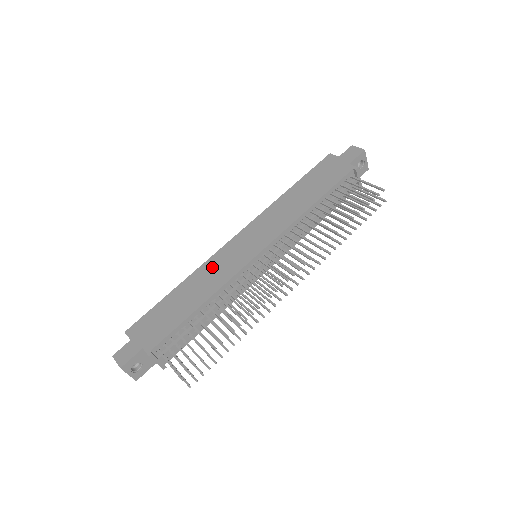
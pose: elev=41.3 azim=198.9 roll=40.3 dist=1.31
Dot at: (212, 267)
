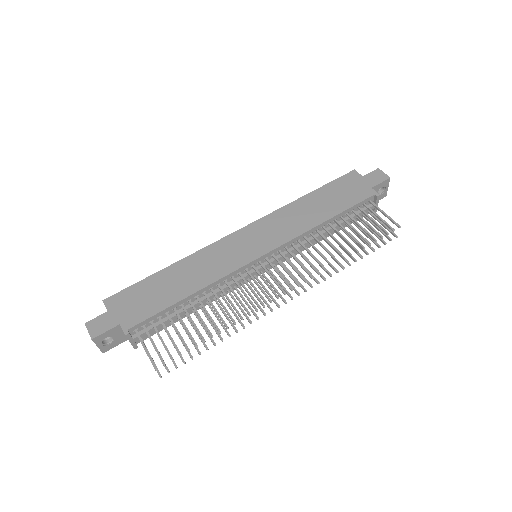
Dot at: (210, 256)
